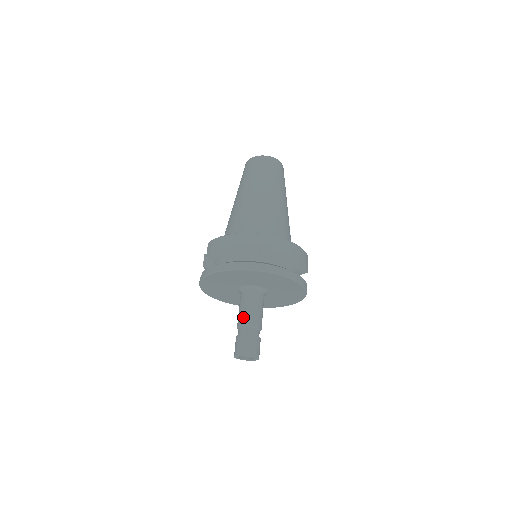
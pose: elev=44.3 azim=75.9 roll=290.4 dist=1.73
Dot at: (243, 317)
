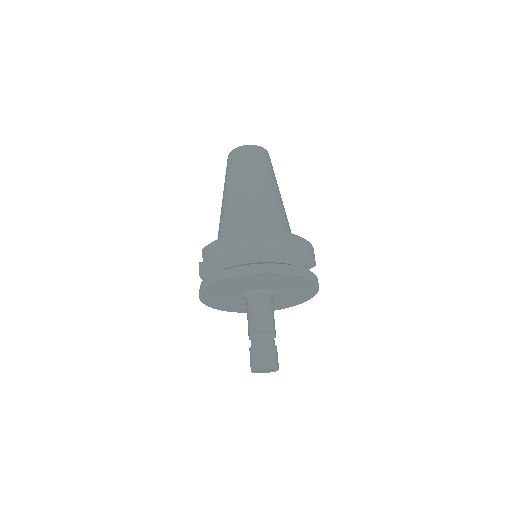
Dot at: (254, 326)
